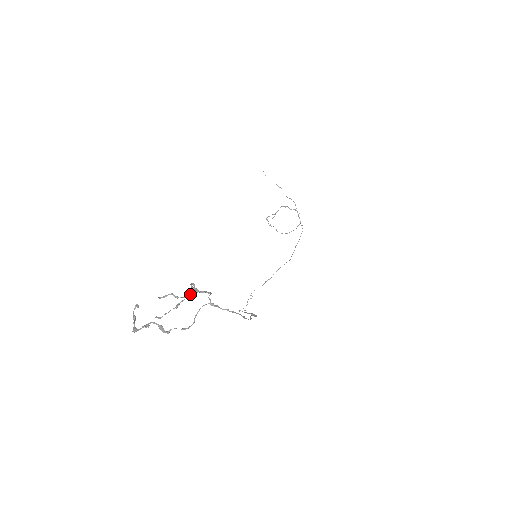
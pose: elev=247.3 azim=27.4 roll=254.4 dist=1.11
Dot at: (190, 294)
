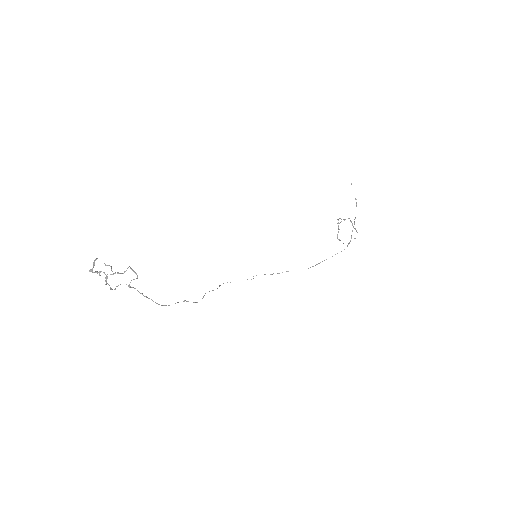
Dot at: (120, 273)
